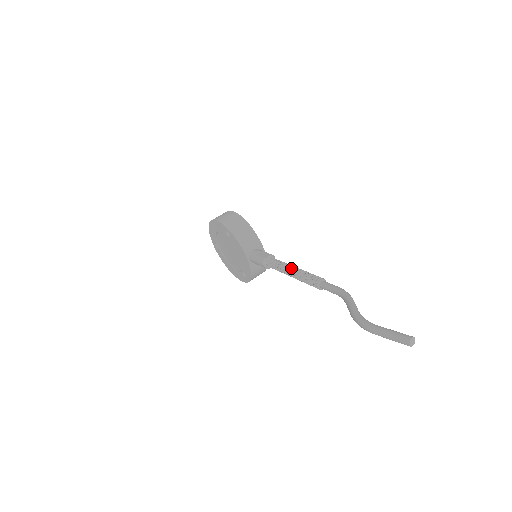
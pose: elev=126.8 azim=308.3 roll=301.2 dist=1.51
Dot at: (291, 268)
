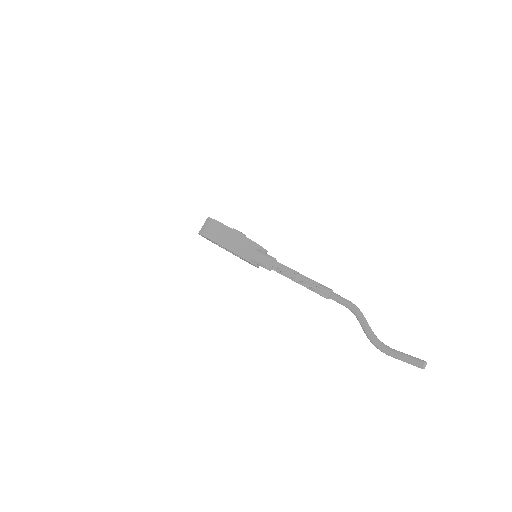
Dot at: (296, 278)
